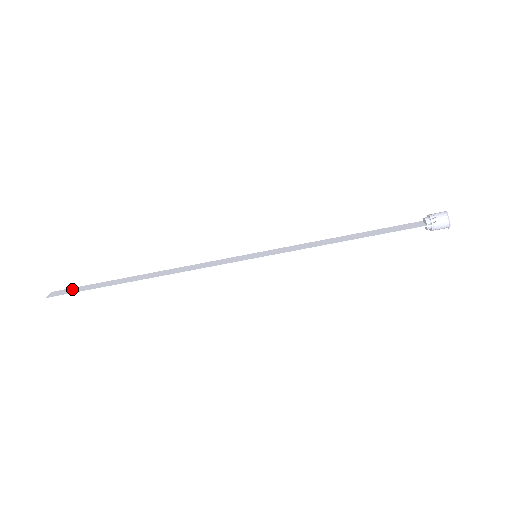
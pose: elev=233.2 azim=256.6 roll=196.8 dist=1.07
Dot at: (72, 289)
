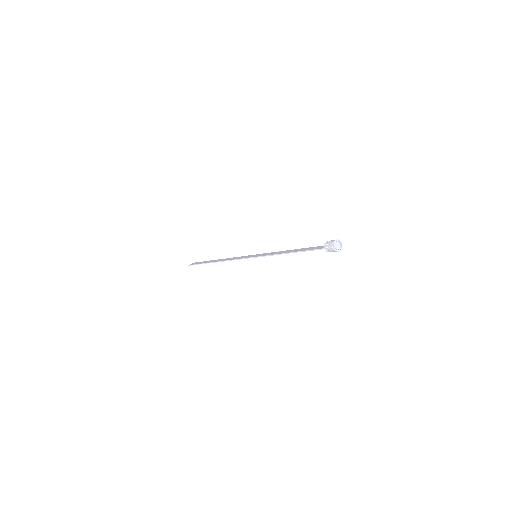
Dot at: (199, 262)
